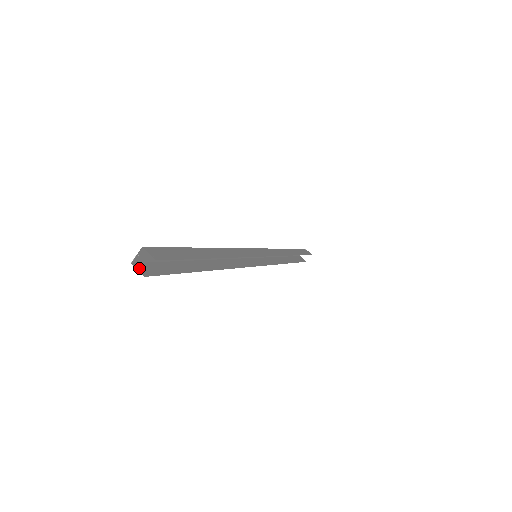
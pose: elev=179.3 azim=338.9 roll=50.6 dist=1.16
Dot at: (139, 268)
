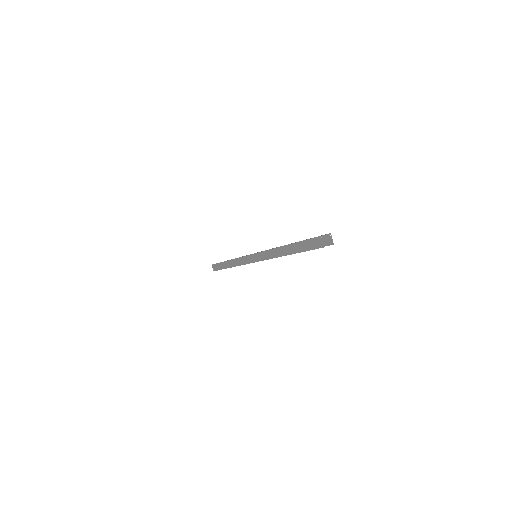
Dot at: (321, 241)
